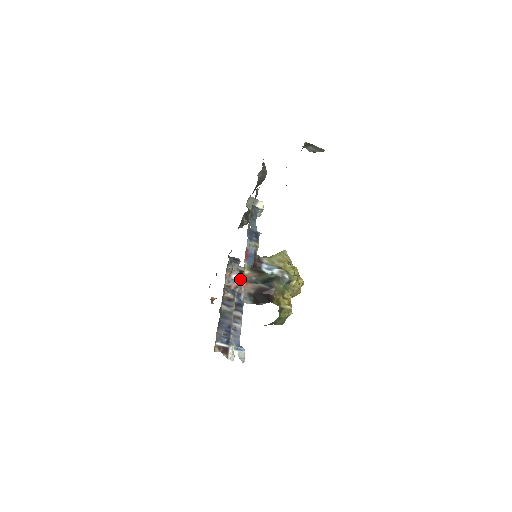
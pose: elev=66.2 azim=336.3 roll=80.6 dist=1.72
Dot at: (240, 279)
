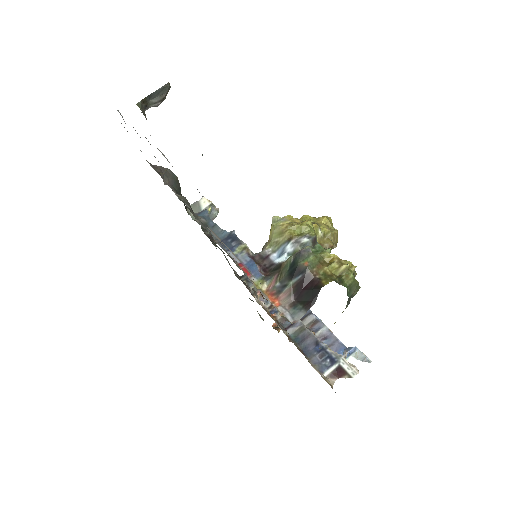
Dot at: occluded
